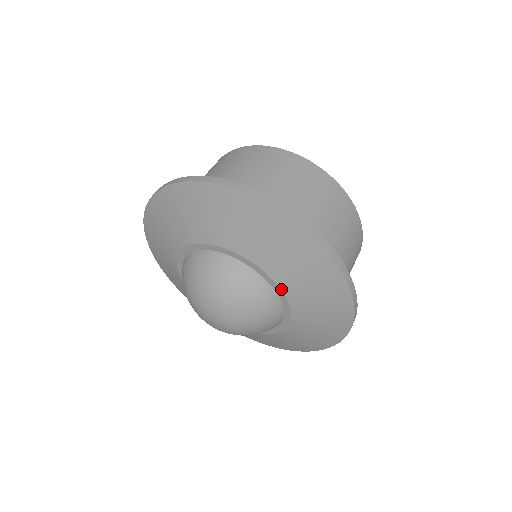
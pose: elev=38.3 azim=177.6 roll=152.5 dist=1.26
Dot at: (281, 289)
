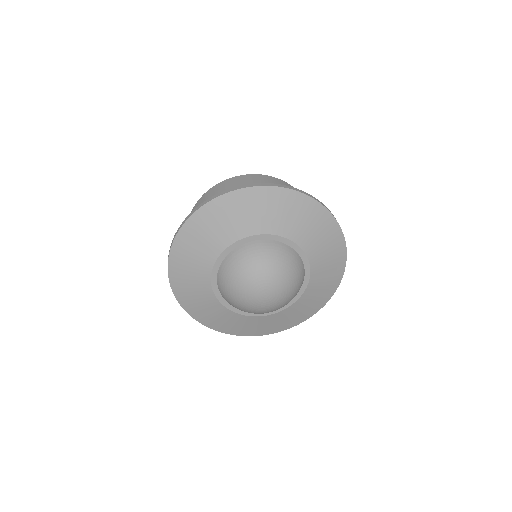
Dot at: (311, 274)
